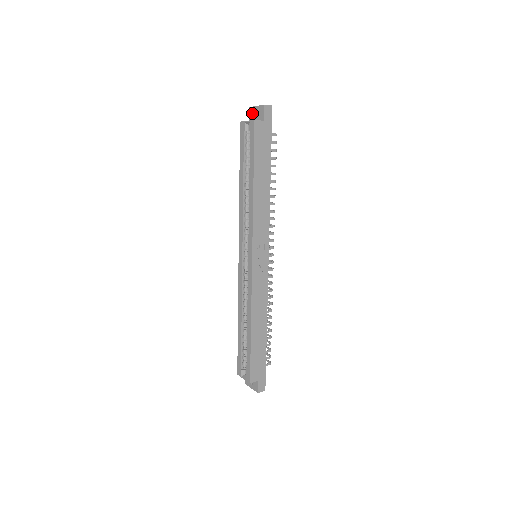
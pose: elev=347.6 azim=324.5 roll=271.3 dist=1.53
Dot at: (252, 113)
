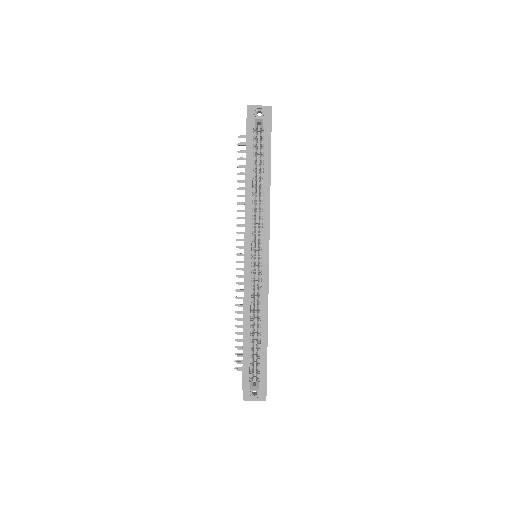
Dot at: (252, 112)
